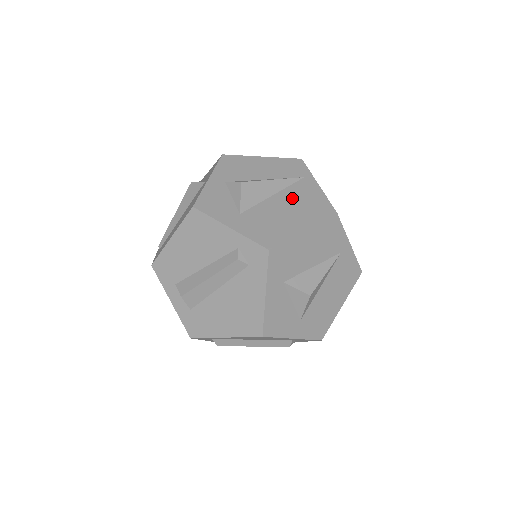
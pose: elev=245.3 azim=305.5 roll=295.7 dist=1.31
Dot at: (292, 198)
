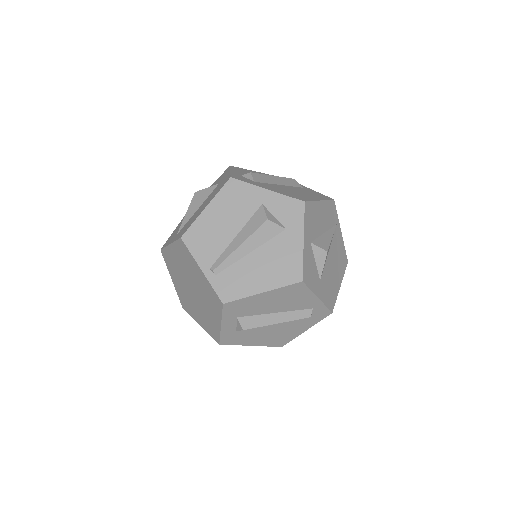
Dot at: (335, 252)
